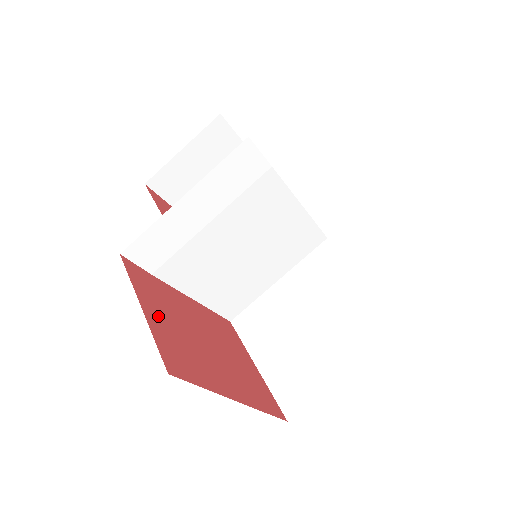
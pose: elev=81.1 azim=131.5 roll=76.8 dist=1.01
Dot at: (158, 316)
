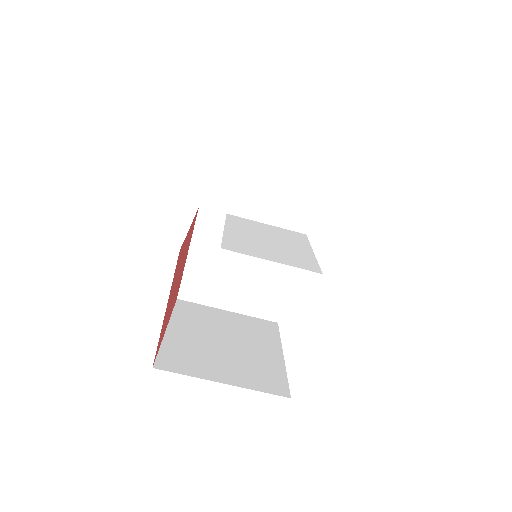
Dot at: occluded
